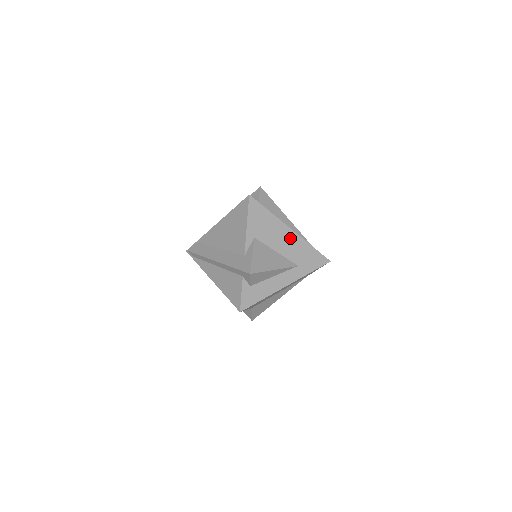
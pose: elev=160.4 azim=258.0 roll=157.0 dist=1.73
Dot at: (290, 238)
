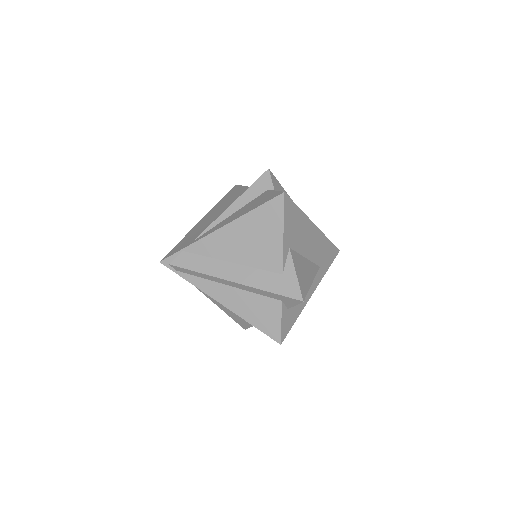
Dot at: (314, 236)
